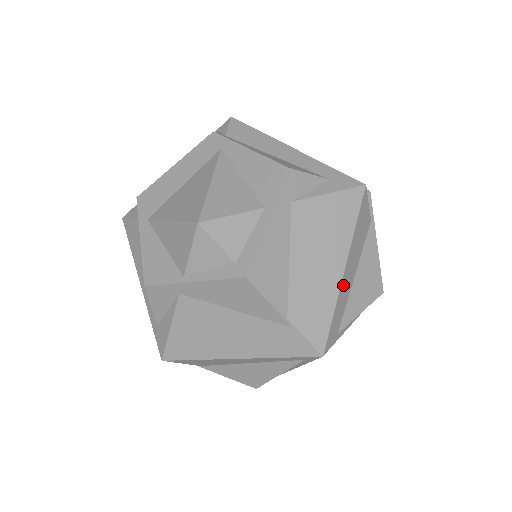
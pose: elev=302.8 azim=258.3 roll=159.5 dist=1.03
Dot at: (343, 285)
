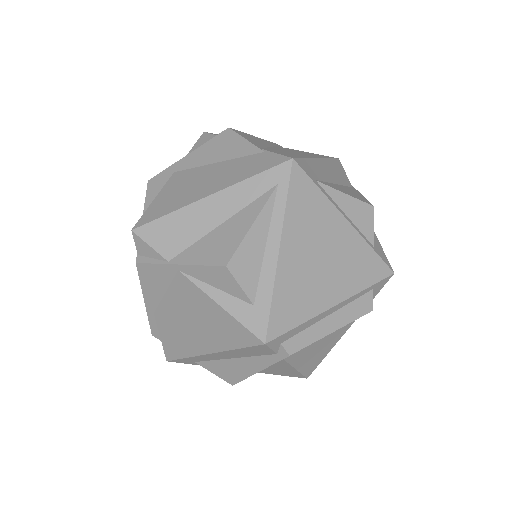
Dot at: (319, 164)
